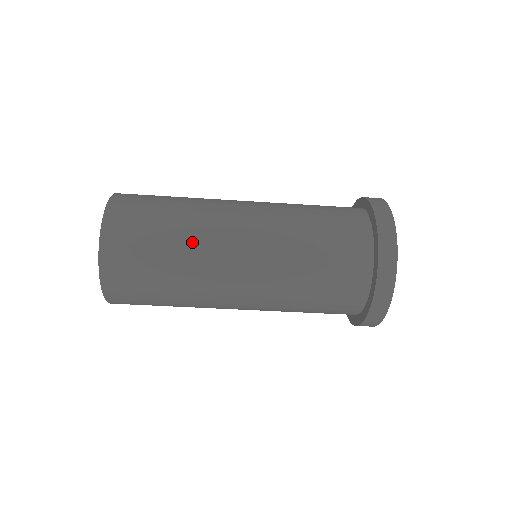
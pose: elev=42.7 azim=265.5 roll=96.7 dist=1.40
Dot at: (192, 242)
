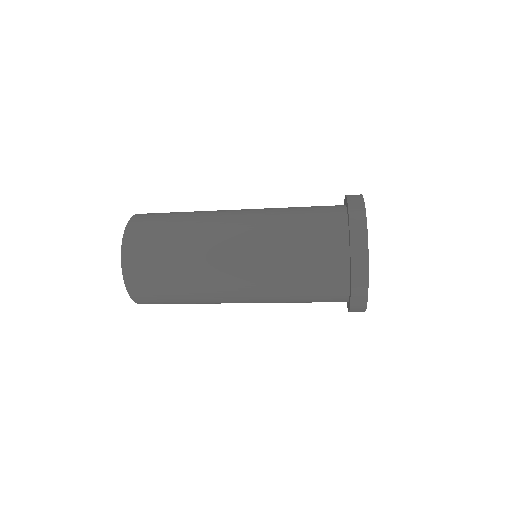
Dot at: (192, 248)
